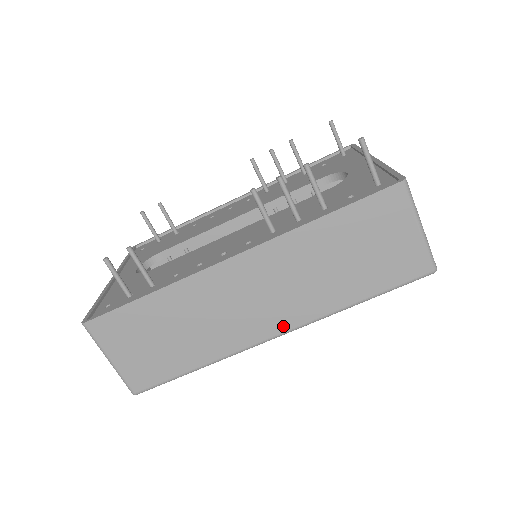
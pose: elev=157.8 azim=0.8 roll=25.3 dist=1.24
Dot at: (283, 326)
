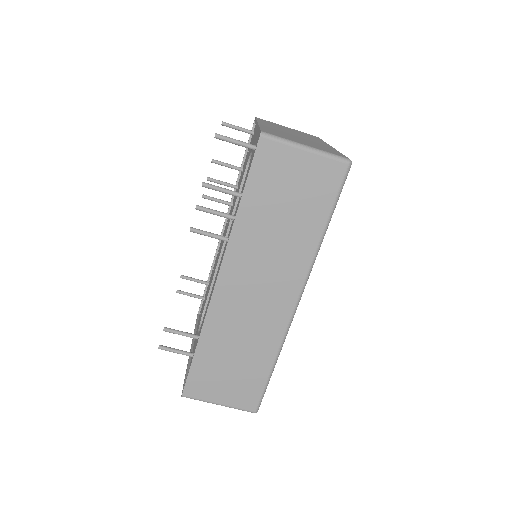
Dot at: (294, 292)
